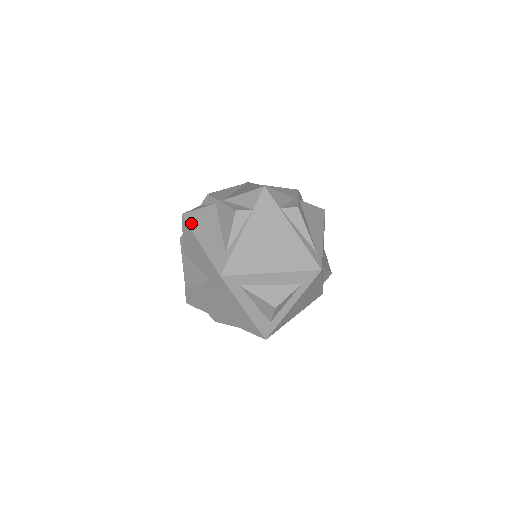
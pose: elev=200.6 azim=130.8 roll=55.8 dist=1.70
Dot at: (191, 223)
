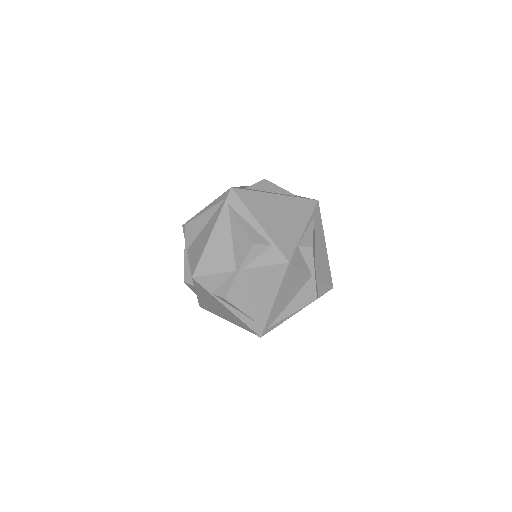
Dot at: occluded
